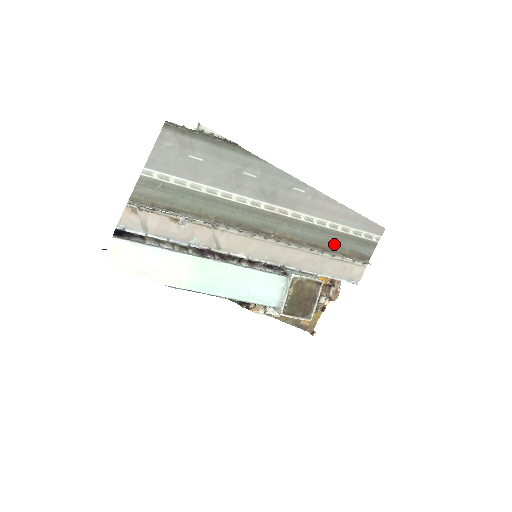
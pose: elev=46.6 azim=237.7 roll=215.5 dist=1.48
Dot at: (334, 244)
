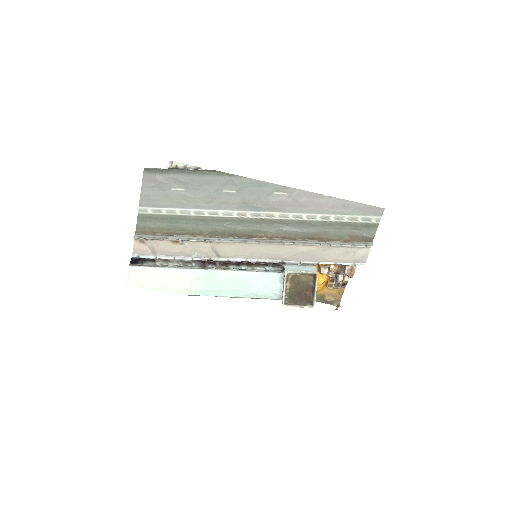
Dot at: (330, 233)
